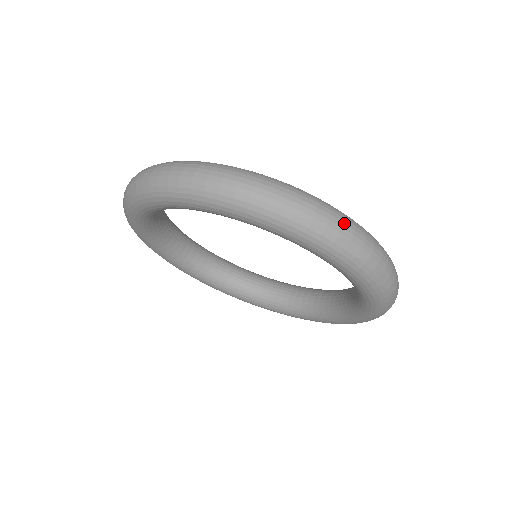
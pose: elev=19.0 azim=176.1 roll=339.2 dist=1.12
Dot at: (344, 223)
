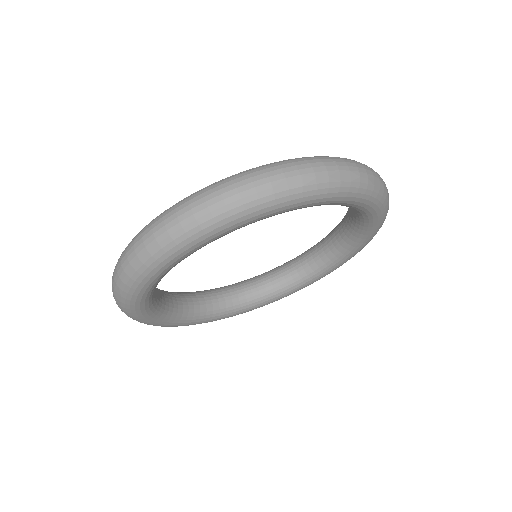
Dot at: (267, 172)
